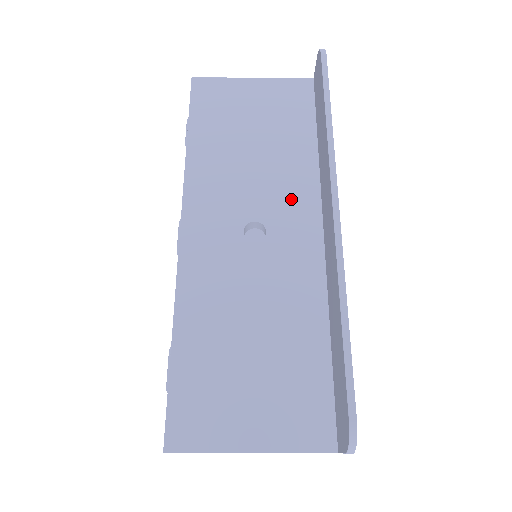
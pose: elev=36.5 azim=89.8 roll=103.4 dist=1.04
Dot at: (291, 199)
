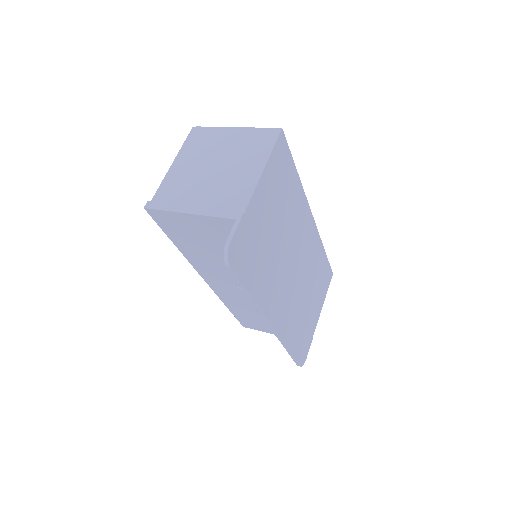
Dot at: occluded
